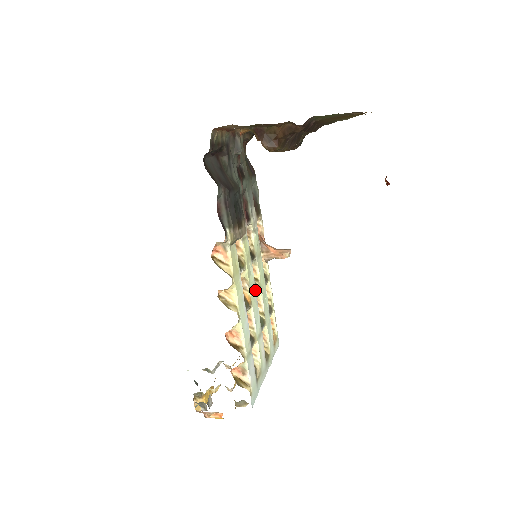
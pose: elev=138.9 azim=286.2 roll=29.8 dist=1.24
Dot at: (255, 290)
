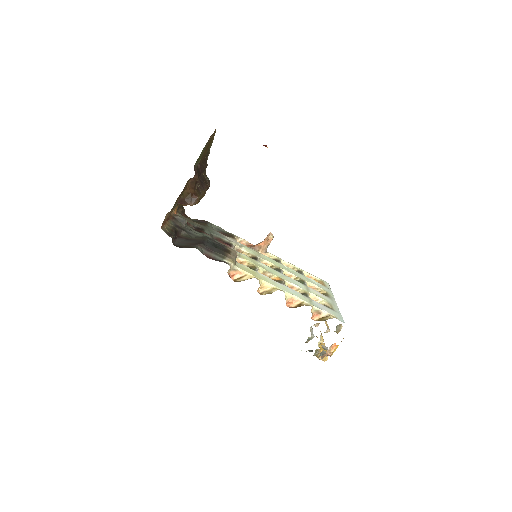
Dot at: (277, 271)
